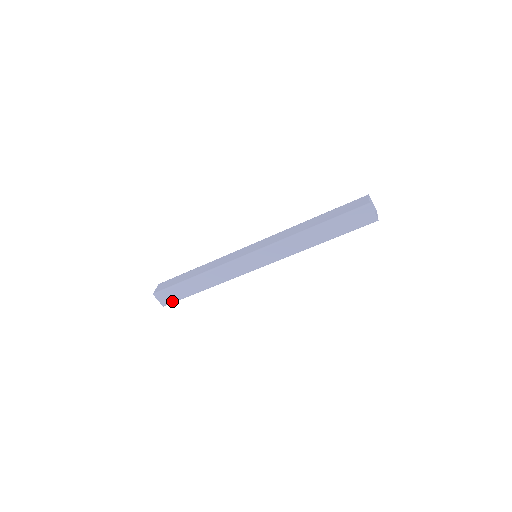
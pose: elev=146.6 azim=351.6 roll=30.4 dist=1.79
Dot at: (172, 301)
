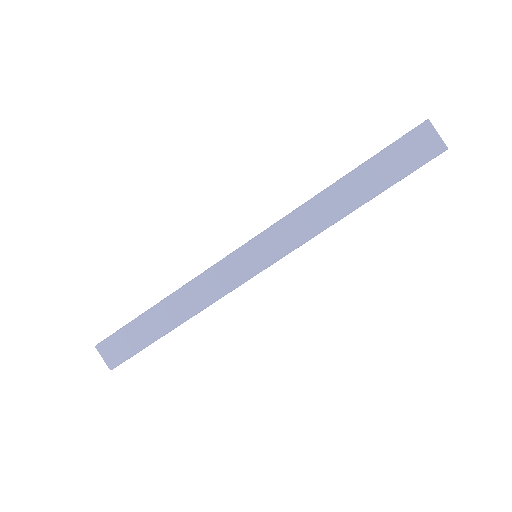
Dot at: (124, 356)
